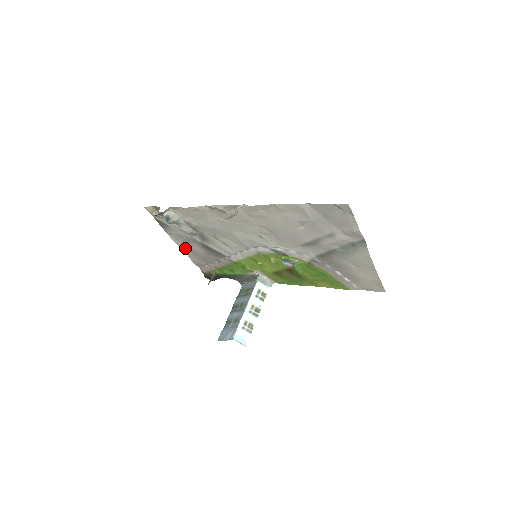
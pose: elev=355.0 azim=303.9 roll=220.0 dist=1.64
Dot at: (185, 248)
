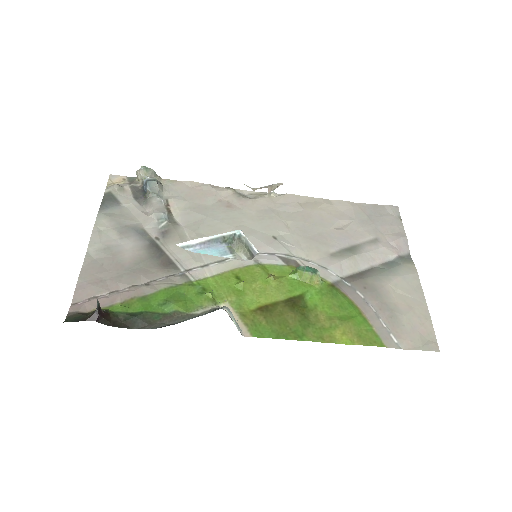
Dot at: (99, 249)
